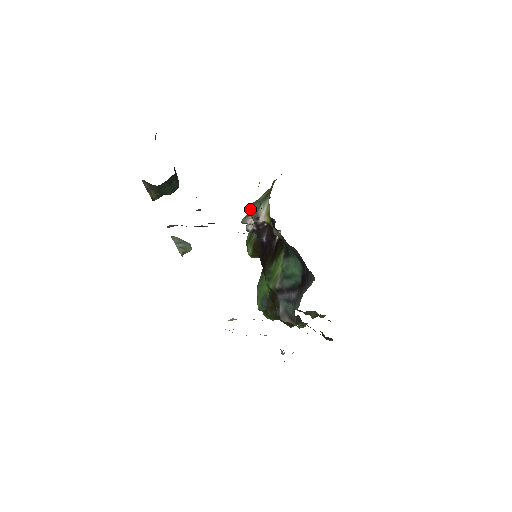
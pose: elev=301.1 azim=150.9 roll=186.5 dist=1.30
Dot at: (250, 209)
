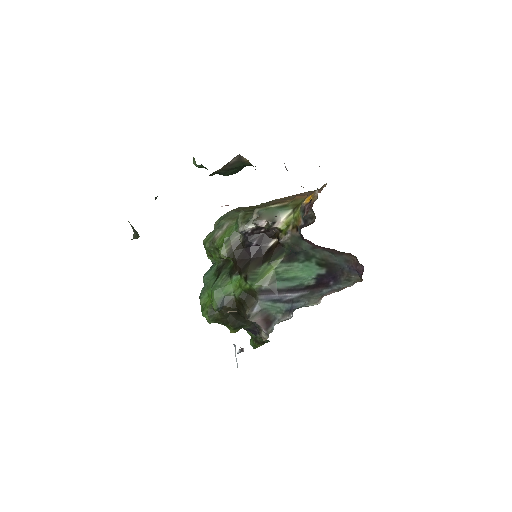
Dot at: (261, 213)
